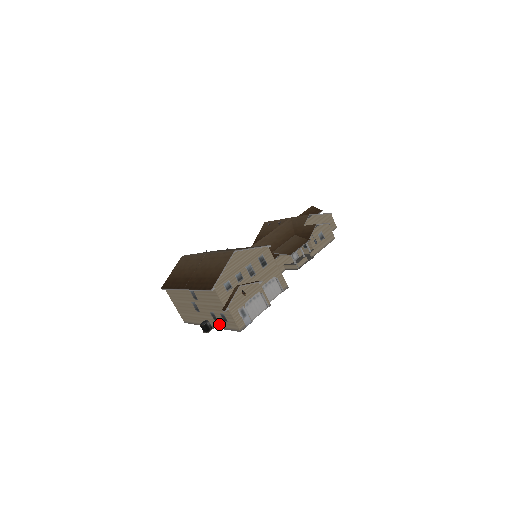
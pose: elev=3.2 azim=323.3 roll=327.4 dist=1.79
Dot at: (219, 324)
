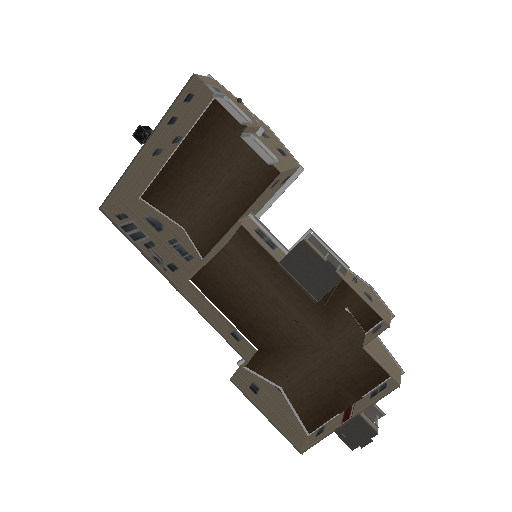
Dot at: (167, 118)
